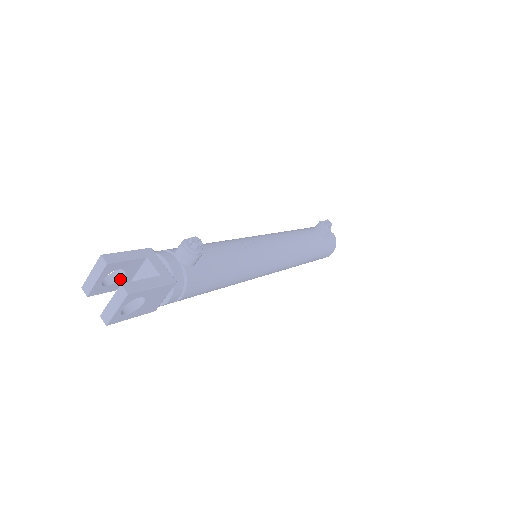
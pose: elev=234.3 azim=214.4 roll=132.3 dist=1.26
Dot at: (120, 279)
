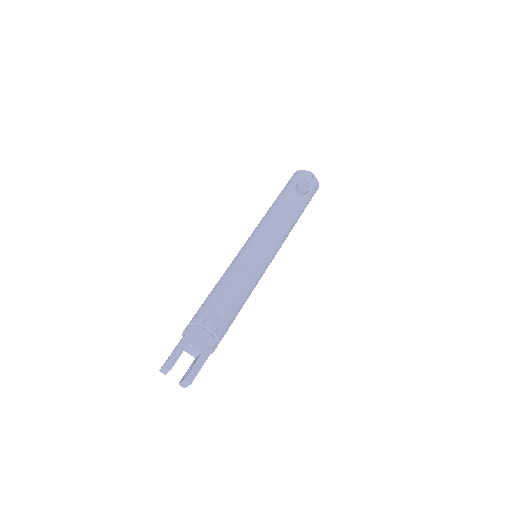
Dot at: occluded
